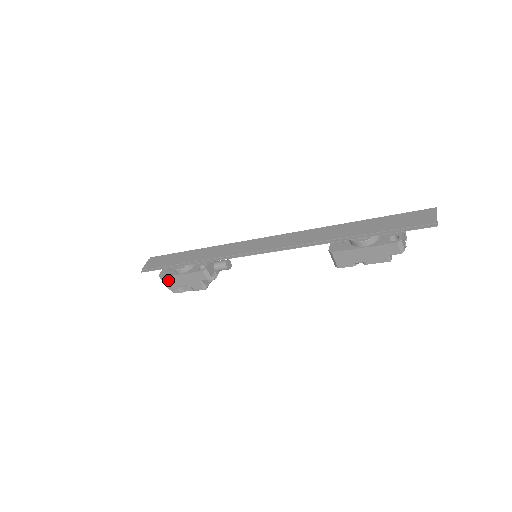
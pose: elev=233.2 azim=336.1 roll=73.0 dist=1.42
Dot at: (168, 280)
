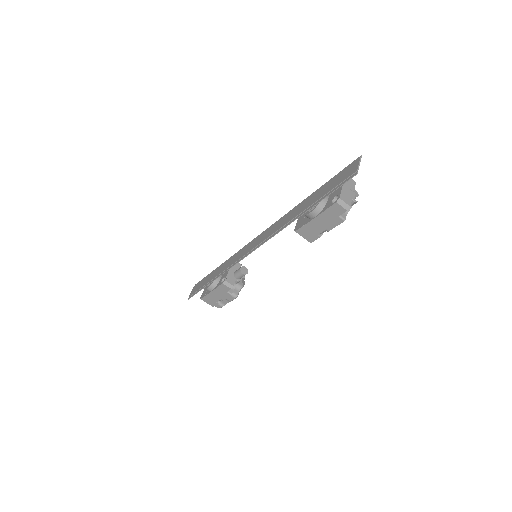
Dot at: (207, 299)
